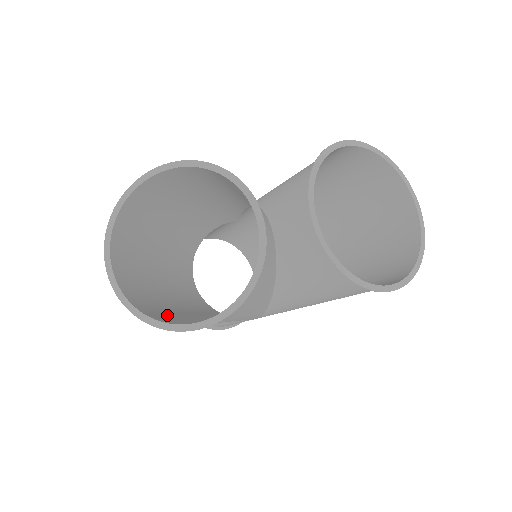
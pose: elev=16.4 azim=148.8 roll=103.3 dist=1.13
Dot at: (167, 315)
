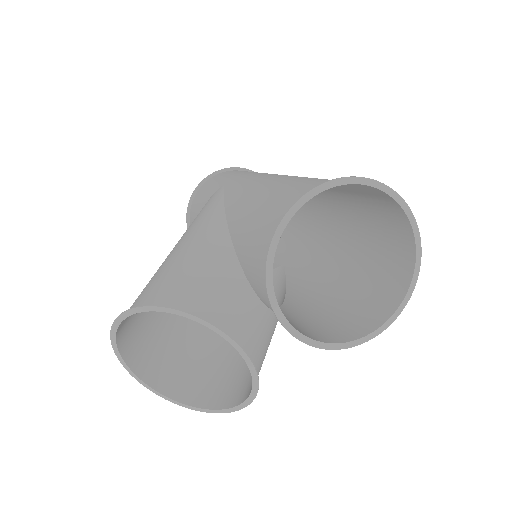
Dot at: (203, 374)
